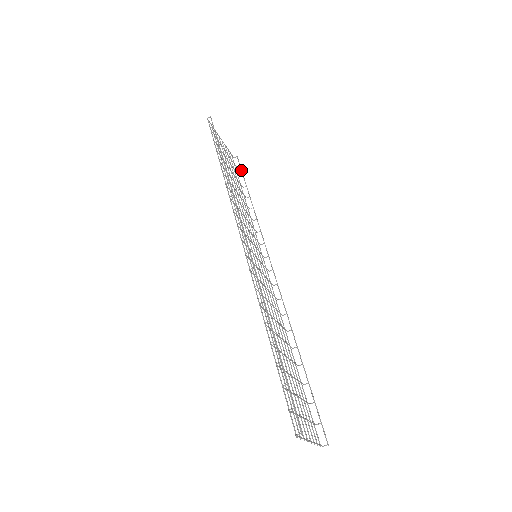
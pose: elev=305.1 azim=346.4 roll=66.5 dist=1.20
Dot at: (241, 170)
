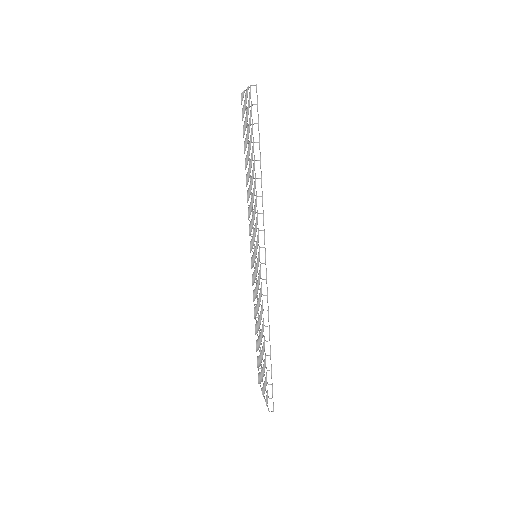
Dot at: occluded
